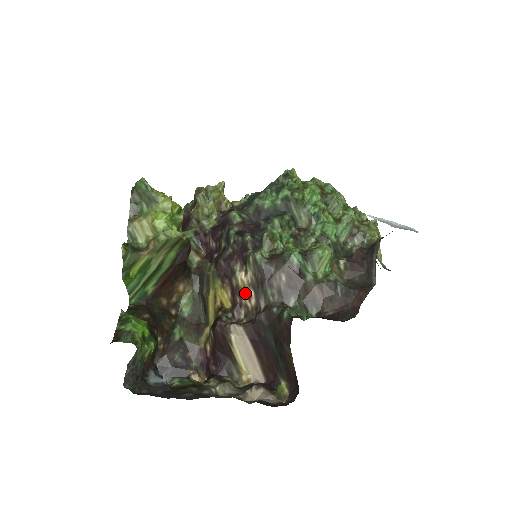
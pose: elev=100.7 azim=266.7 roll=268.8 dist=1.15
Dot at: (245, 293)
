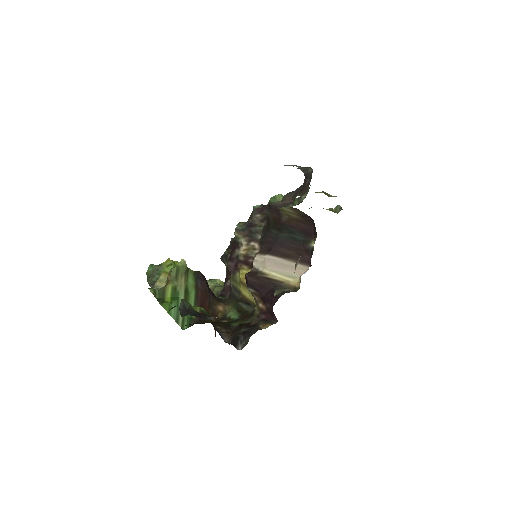
Dot at: (250, 251)
